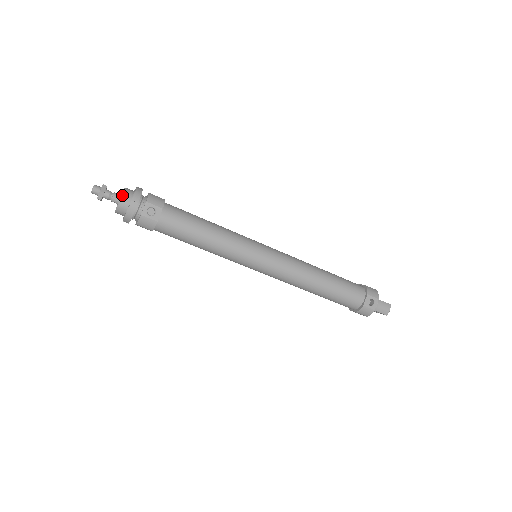
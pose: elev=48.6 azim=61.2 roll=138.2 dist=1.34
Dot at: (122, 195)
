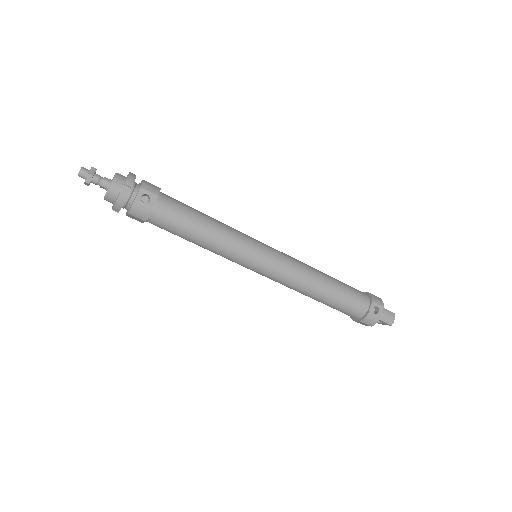
Dot at: (114, 179)
